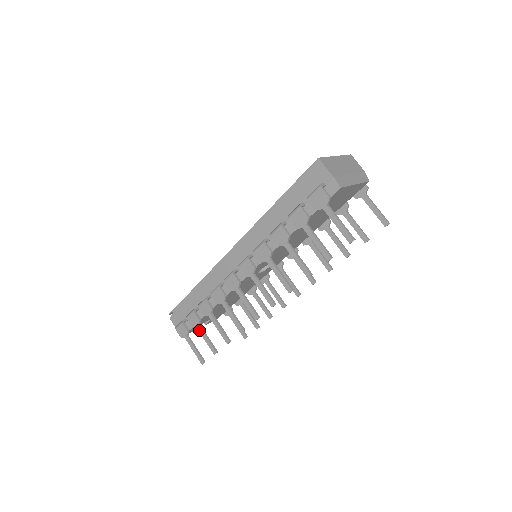
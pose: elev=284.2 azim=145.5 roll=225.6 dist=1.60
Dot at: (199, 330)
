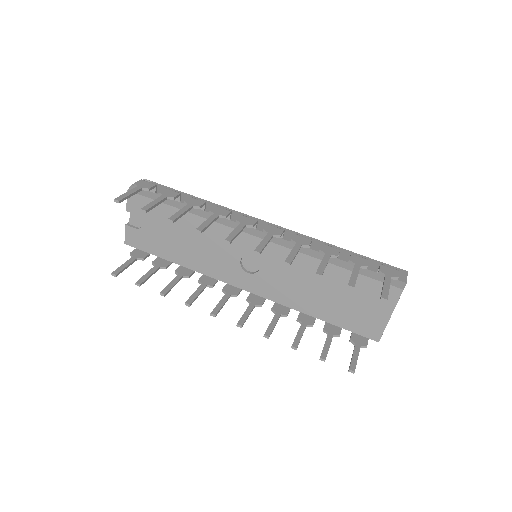
Dot at: (162, 197)
